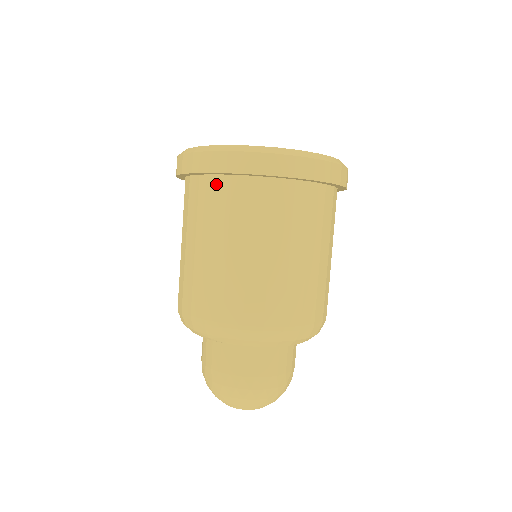
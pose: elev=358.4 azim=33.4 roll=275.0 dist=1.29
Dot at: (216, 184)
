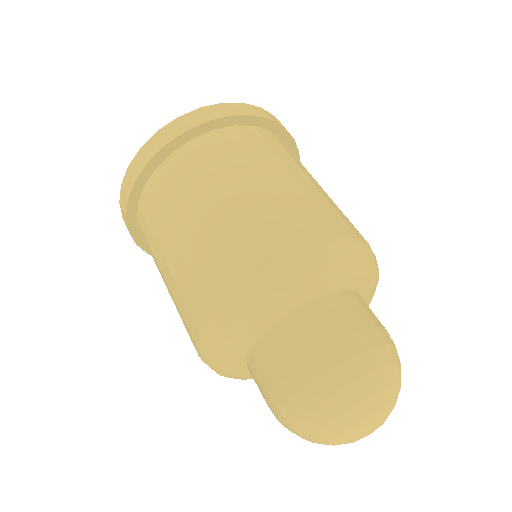
Dot at: (199, 144)
